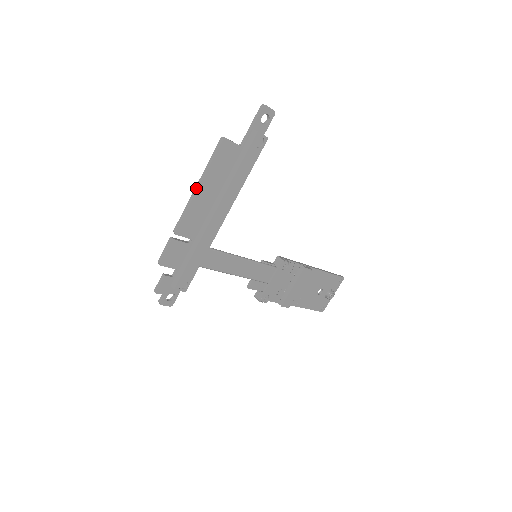
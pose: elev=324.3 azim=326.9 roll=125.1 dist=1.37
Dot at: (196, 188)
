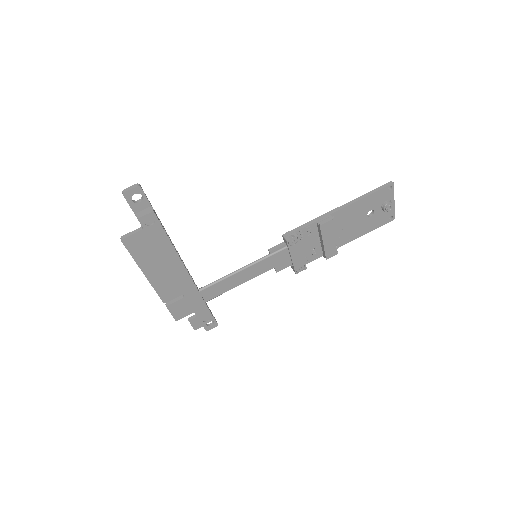
Dot at: occluded
